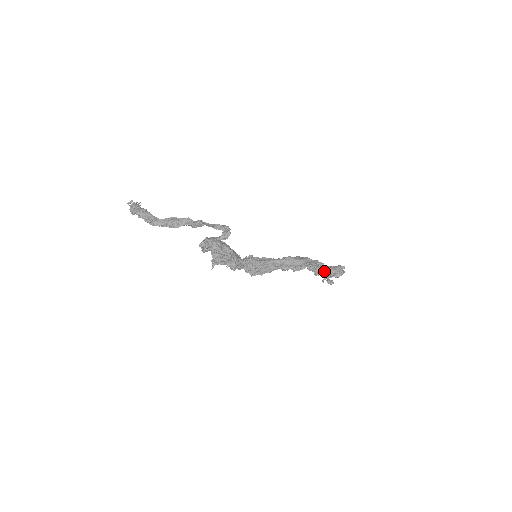
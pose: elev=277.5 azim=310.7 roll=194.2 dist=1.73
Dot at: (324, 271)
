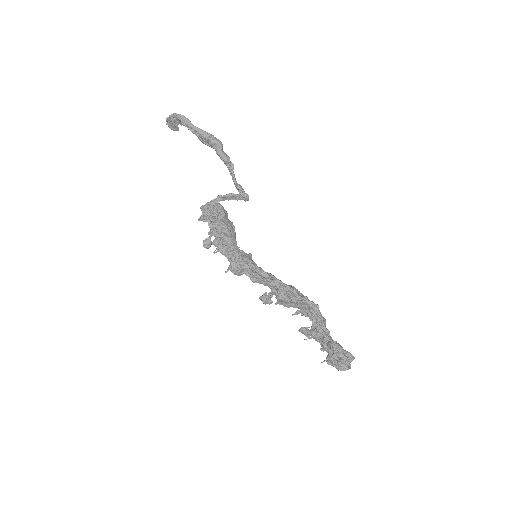
Dot at: (327, 336)
